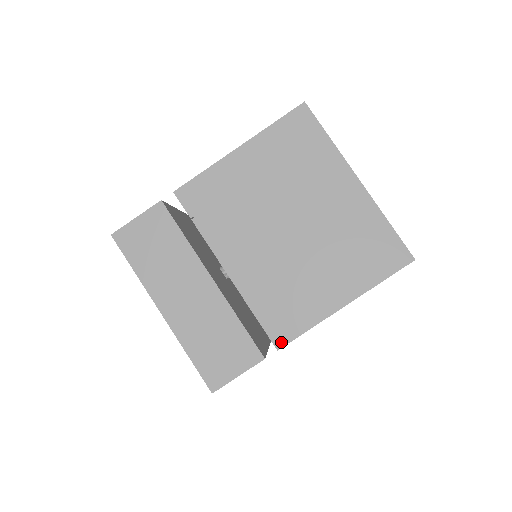
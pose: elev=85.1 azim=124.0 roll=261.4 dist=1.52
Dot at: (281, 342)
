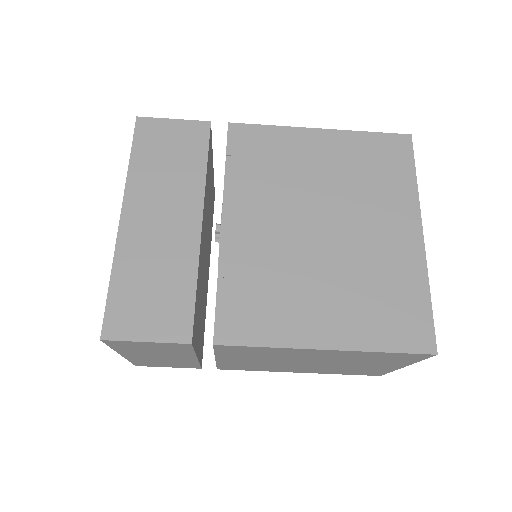
Dot at: (224, 338)
